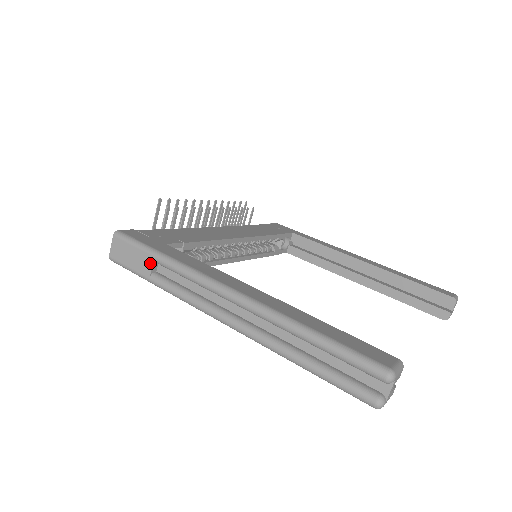
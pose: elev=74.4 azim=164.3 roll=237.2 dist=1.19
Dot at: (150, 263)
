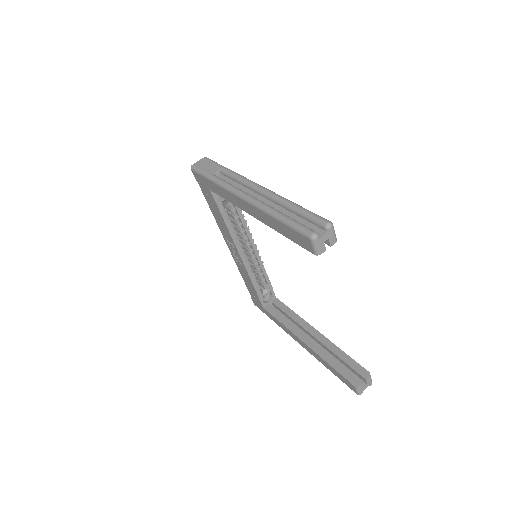
Dot at: (217, 169)
